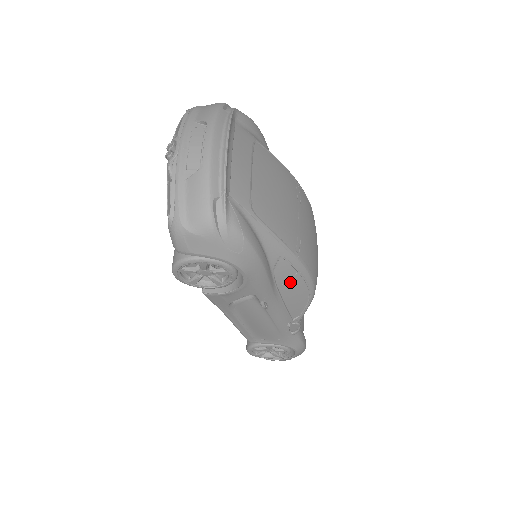
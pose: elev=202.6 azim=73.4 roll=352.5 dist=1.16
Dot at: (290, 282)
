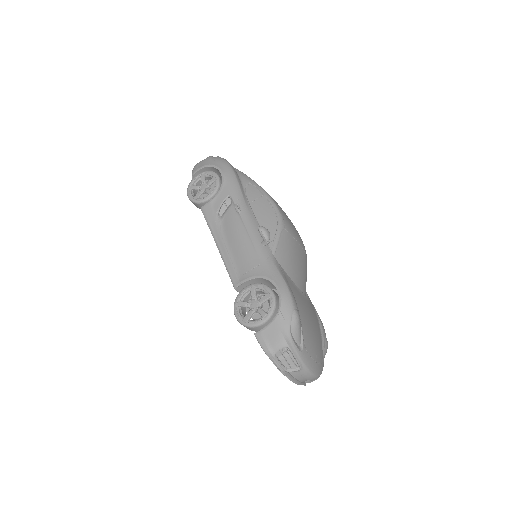
Dot at: (258, 201)
